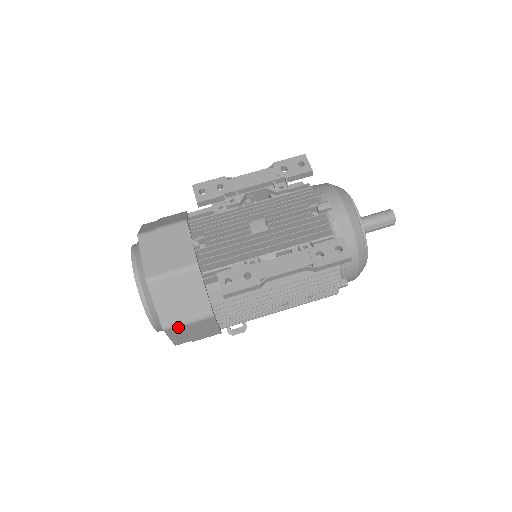
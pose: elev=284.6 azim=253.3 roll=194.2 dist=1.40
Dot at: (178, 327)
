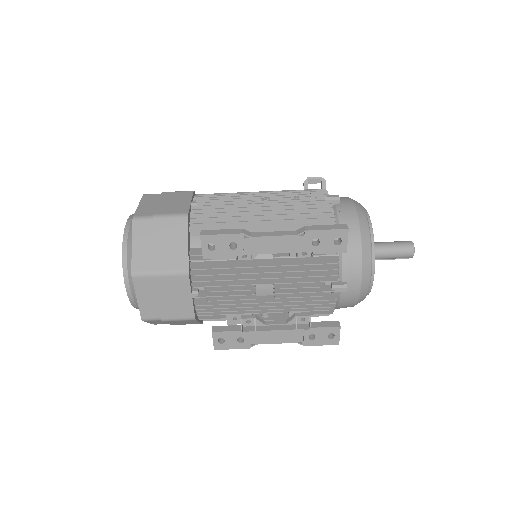
Dot at: occluded
